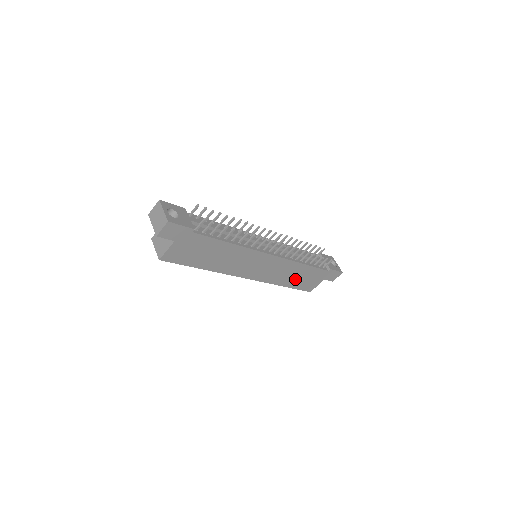
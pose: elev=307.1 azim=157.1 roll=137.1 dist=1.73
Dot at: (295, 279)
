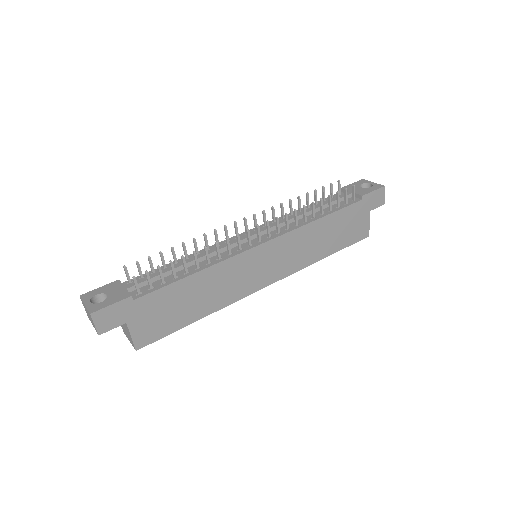
Dot at: (330, 240)
